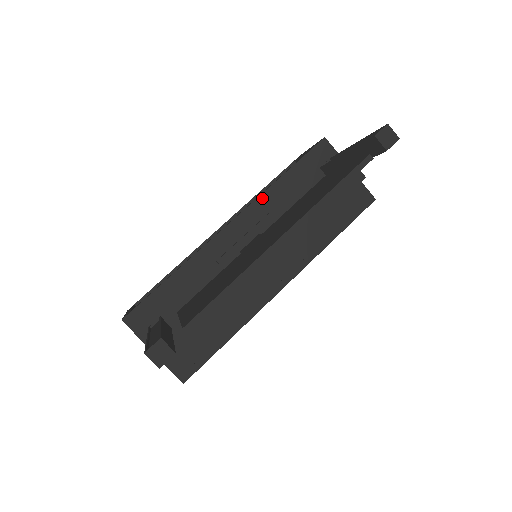
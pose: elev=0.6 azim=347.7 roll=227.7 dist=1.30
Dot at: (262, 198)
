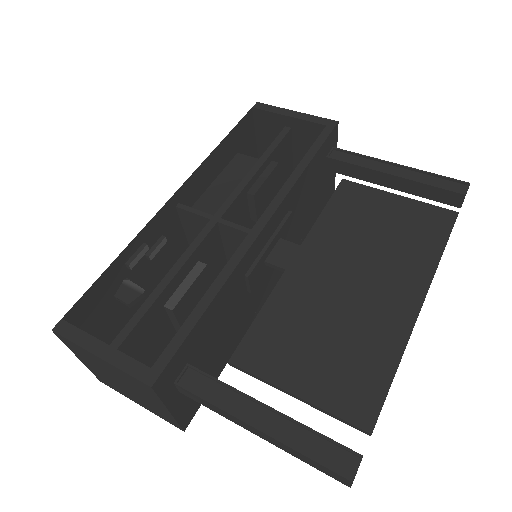
Dot at: (291, 192)
